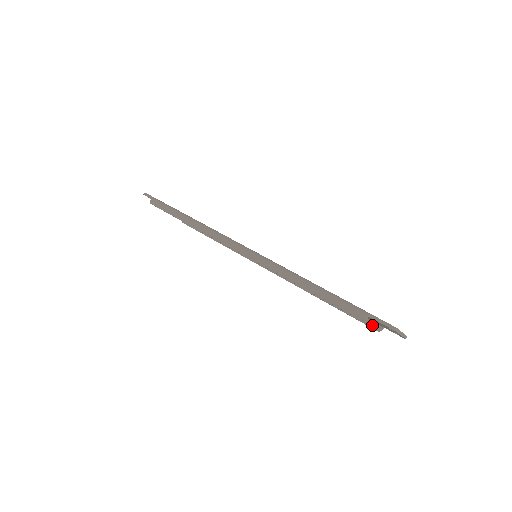
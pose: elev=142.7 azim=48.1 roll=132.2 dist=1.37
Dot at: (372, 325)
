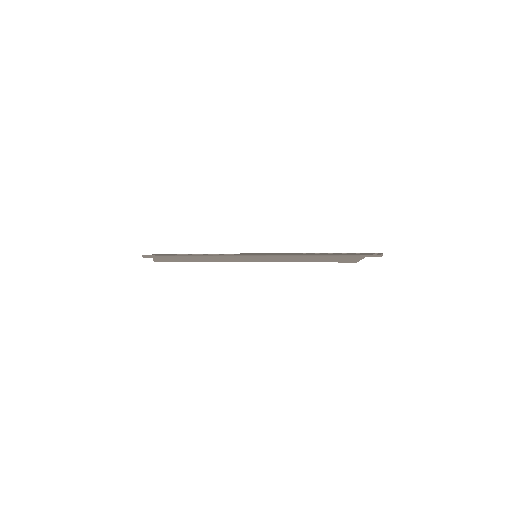
Dot at: occluded
